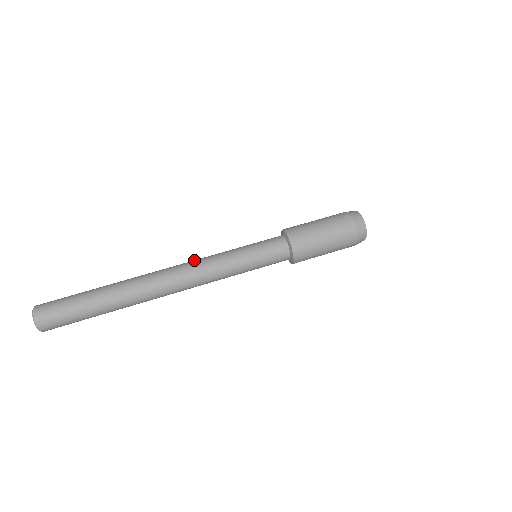
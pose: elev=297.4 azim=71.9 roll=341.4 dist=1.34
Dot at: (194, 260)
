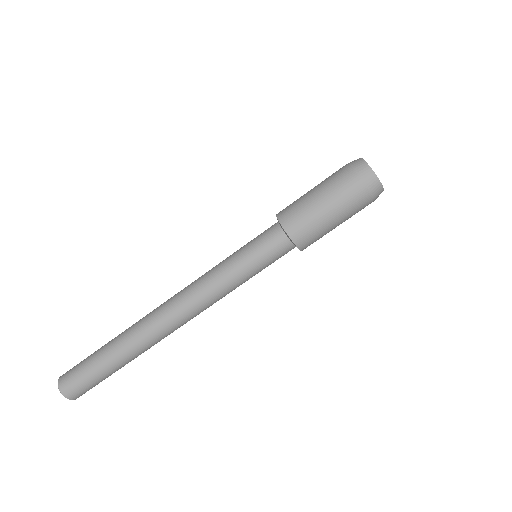
Dot at: (192, 295)
